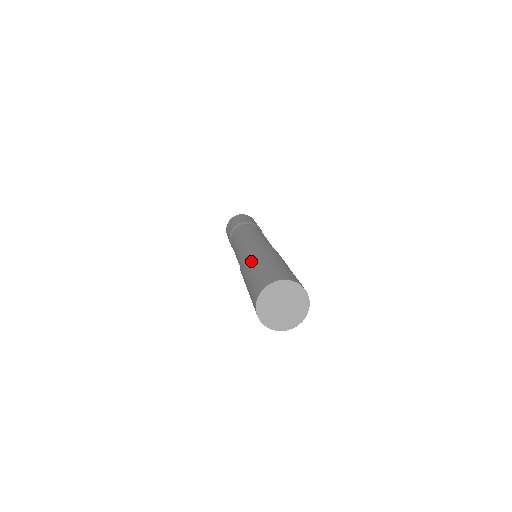
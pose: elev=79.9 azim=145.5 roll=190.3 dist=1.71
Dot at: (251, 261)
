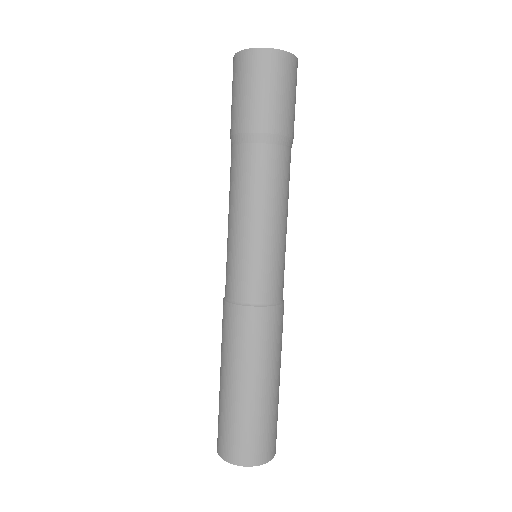
Dot at: (259, 366)
